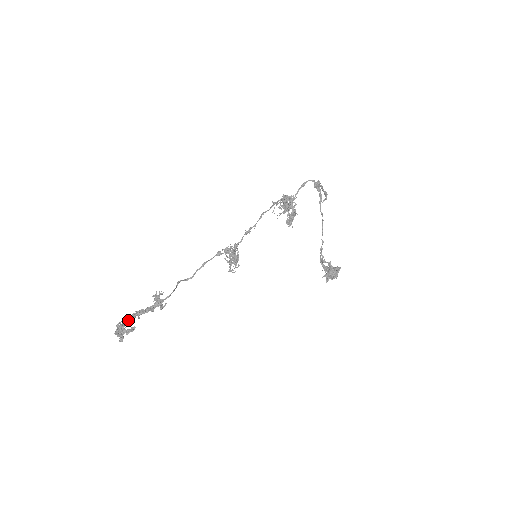
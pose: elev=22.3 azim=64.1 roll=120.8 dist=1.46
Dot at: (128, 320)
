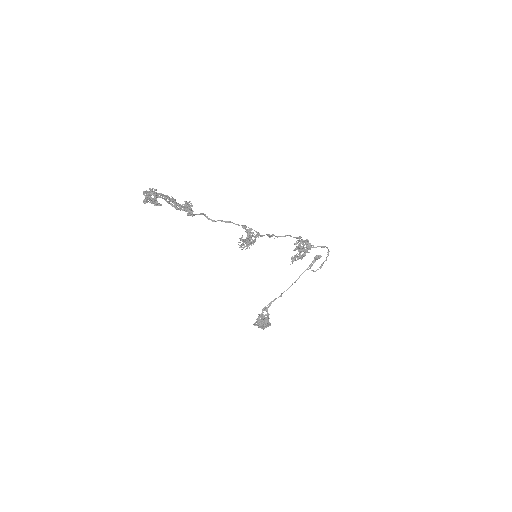
Dot at: (162, 195)
